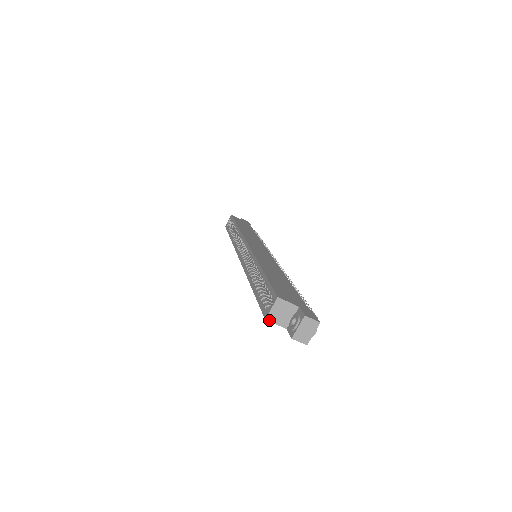
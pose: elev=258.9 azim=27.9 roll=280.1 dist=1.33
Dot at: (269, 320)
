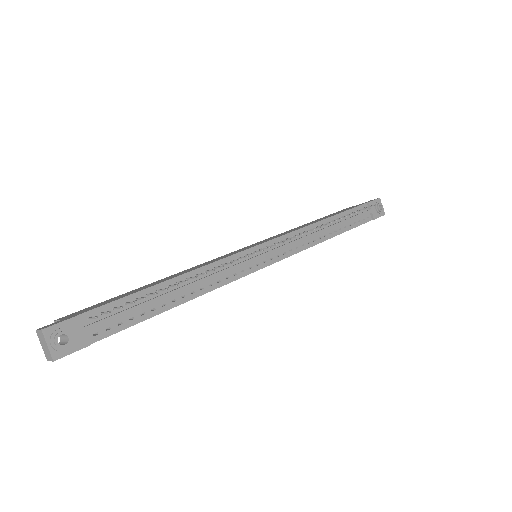
Dot at: occluded
